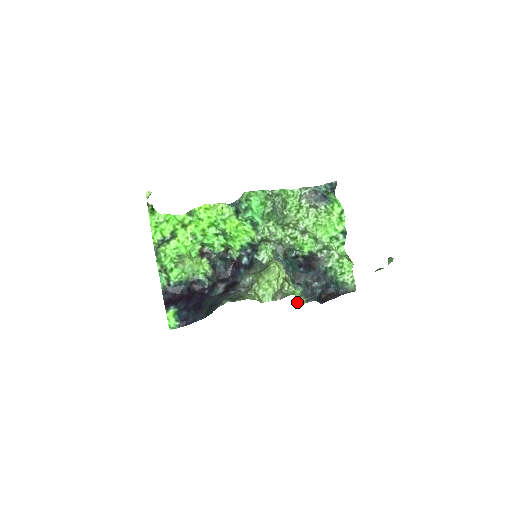
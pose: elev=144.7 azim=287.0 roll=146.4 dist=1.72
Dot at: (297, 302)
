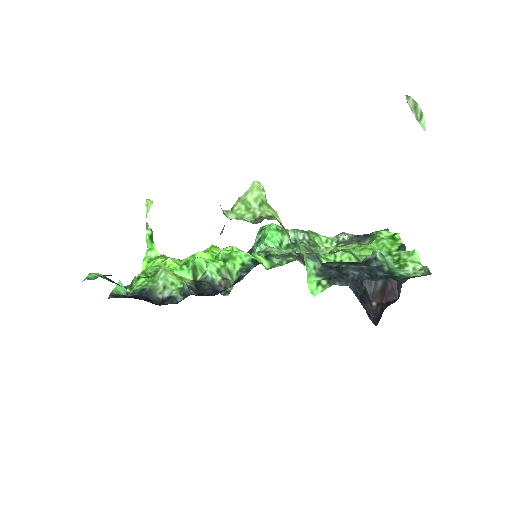
Dot at: (312, 287)
